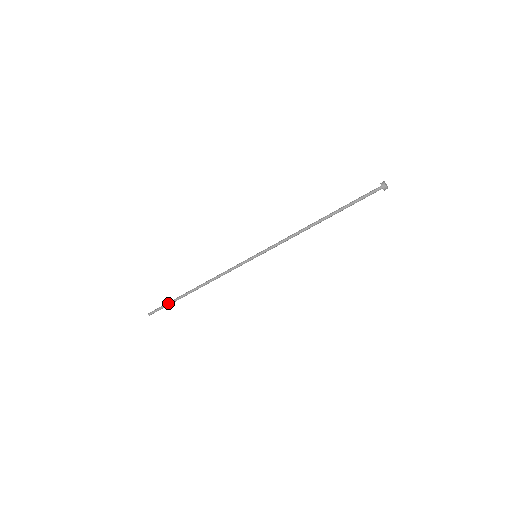
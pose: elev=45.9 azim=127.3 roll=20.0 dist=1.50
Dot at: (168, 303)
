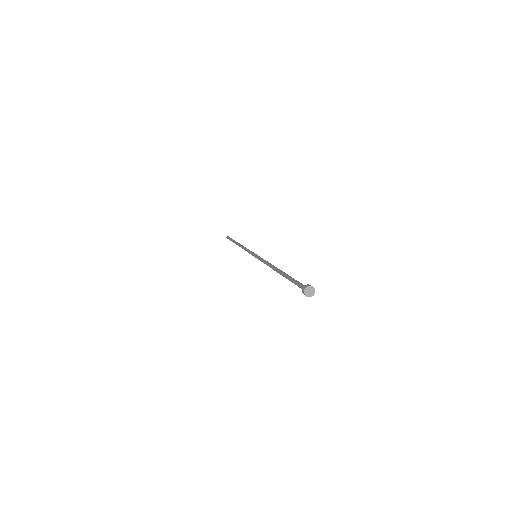
Dot at: (231, 239)
